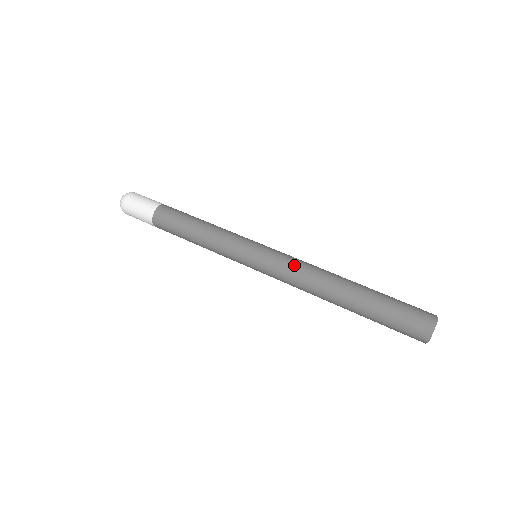
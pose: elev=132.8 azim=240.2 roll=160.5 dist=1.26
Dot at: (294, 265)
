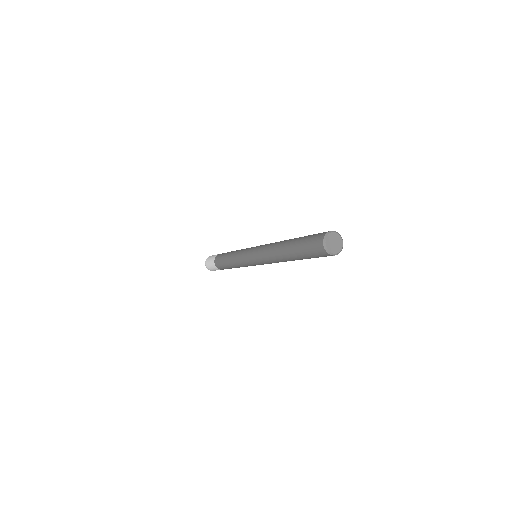
Dot at: occluded
